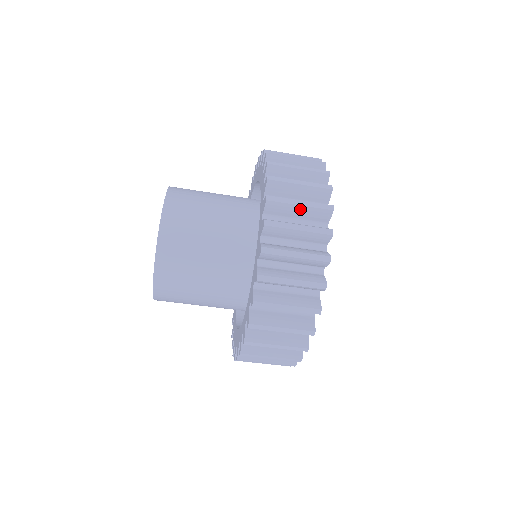
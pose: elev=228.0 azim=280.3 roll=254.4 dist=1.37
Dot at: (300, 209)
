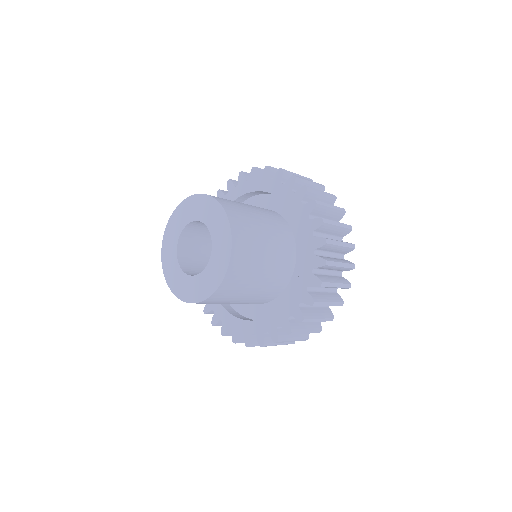
Dot at: occluded
